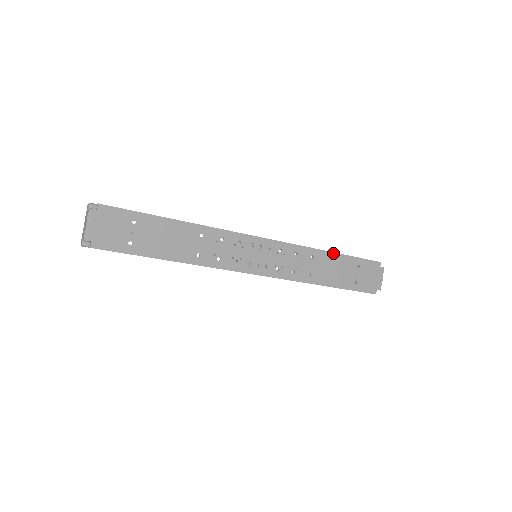
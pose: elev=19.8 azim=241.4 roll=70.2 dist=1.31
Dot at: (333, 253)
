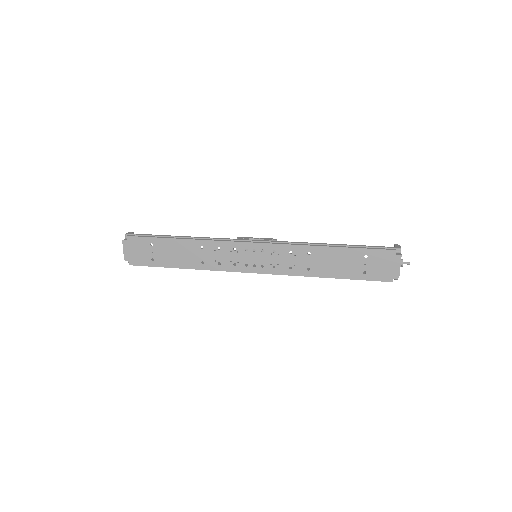
Dot at: (332, 247)
